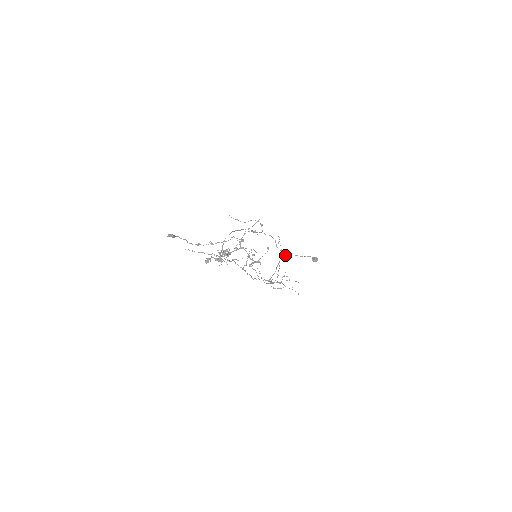
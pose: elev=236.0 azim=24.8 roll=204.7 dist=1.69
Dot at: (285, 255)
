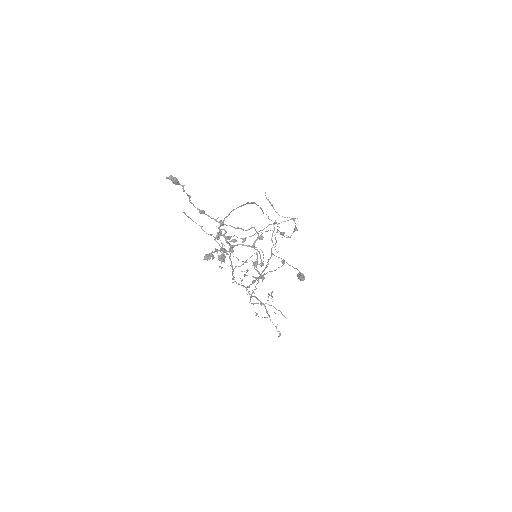
Dot at: occluded
